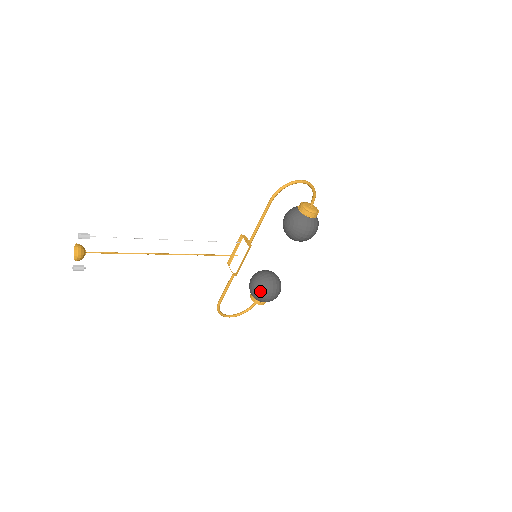
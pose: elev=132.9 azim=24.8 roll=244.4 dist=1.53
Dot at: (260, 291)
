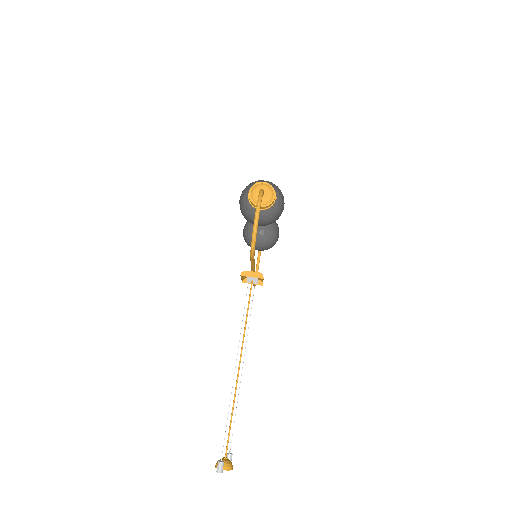
Dot at: (270, 247)
